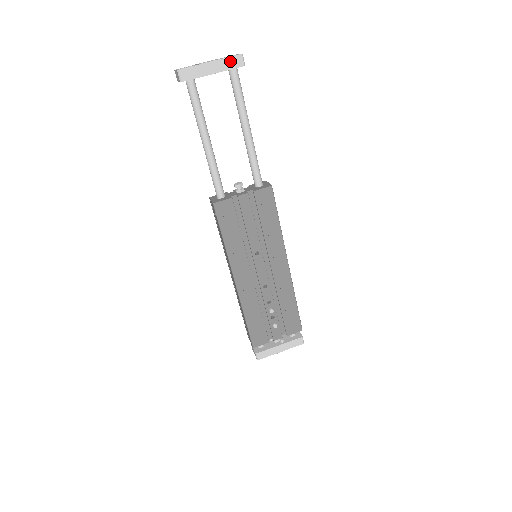
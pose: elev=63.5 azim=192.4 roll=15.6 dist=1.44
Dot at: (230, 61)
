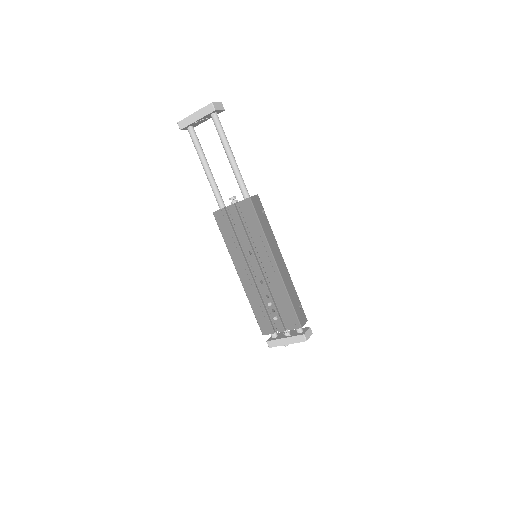
Dot at: (205, 110)
